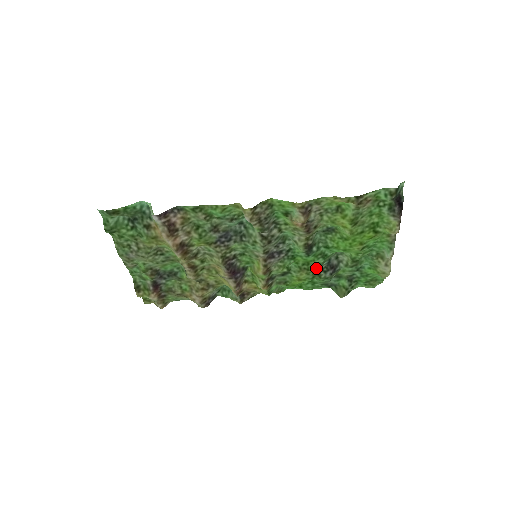
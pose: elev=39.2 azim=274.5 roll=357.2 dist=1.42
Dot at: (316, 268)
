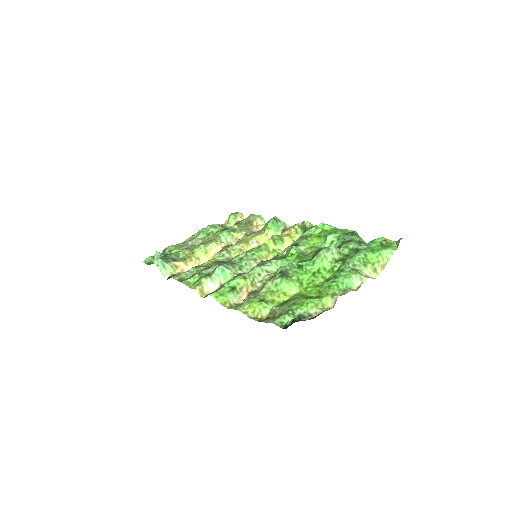
Dot at: (314, 252)
